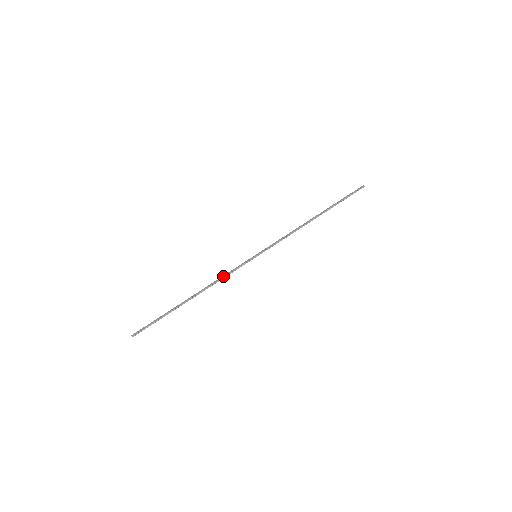
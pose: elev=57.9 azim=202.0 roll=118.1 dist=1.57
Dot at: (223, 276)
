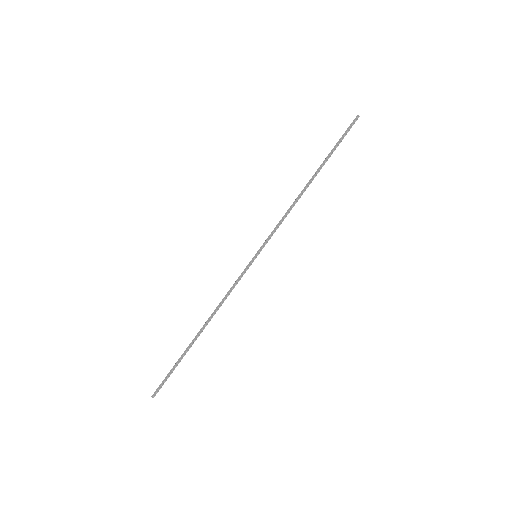
Dot at: (227, 294)
